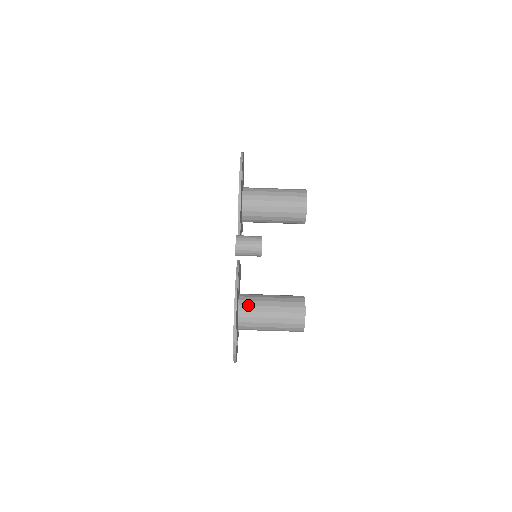
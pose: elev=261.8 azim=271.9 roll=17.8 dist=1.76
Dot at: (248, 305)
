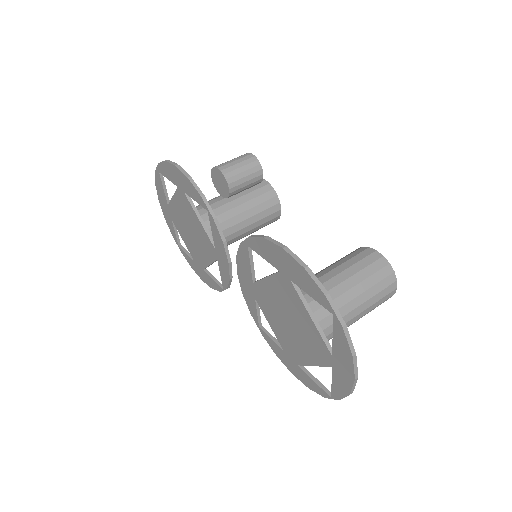
Dot at: occluded
